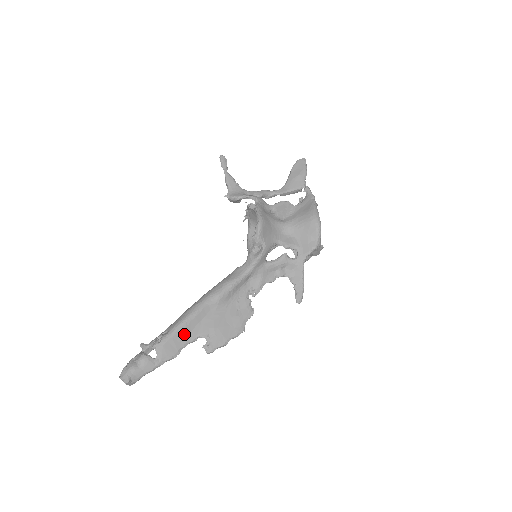
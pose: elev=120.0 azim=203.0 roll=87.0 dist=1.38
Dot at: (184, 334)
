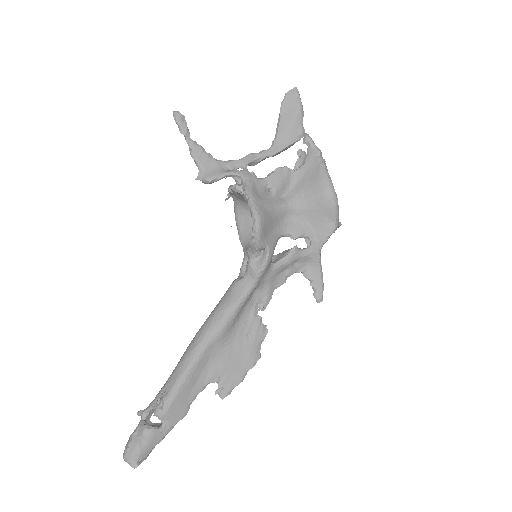
Dot at: (189, 388)
